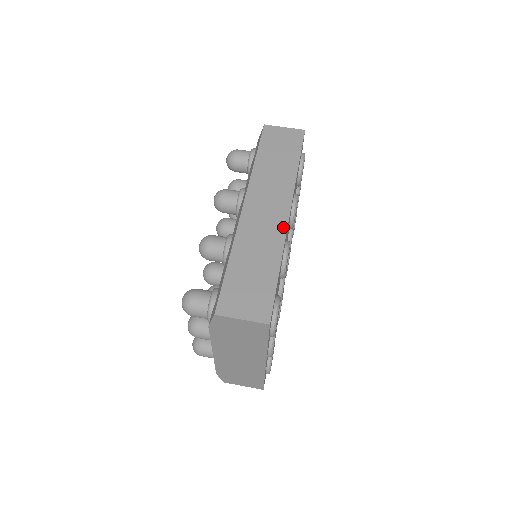
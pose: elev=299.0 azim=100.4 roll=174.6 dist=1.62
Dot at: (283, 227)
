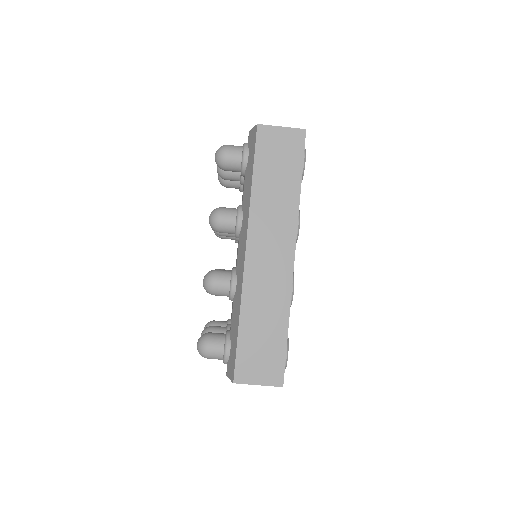
Dot at: (288, 278)
